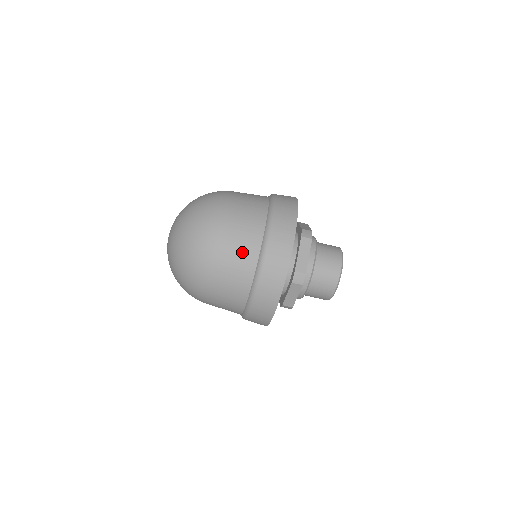
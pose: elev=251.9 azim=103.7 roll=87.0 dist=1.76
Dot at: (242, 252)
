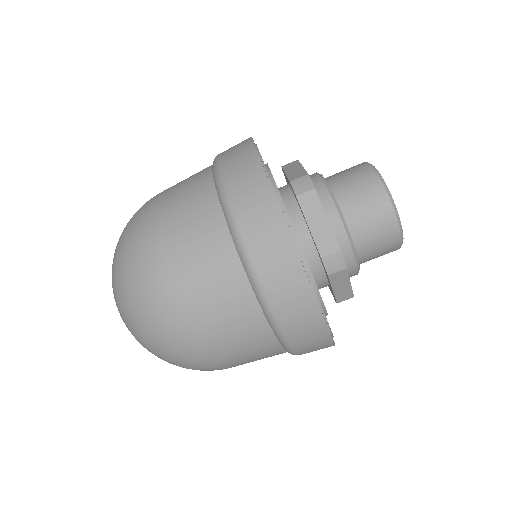
Dot at: (188, 191)
